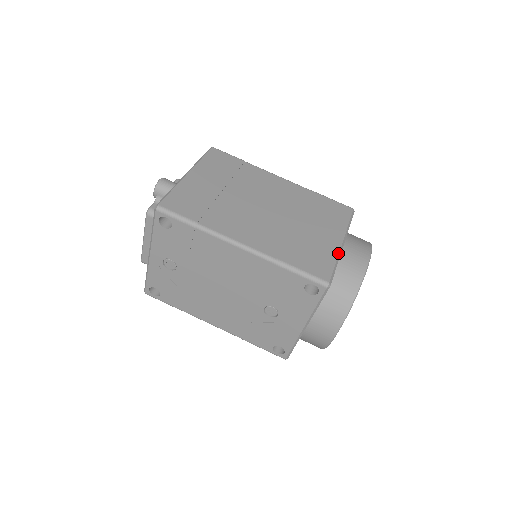
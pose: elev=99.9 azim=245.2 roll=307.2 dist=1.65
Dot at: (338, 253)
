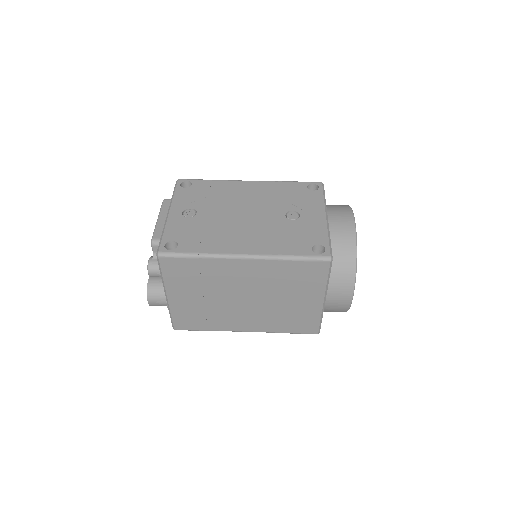
Dot at: occluded
